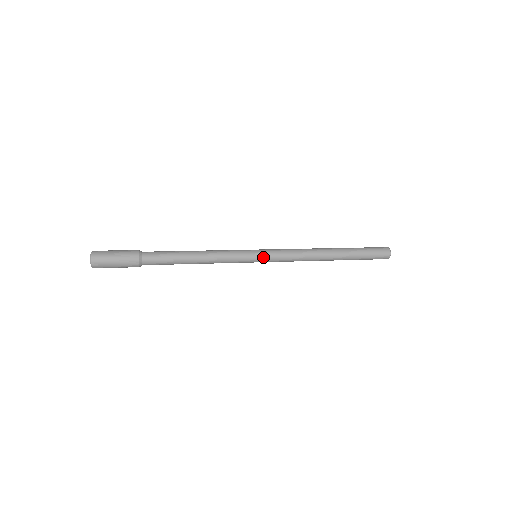
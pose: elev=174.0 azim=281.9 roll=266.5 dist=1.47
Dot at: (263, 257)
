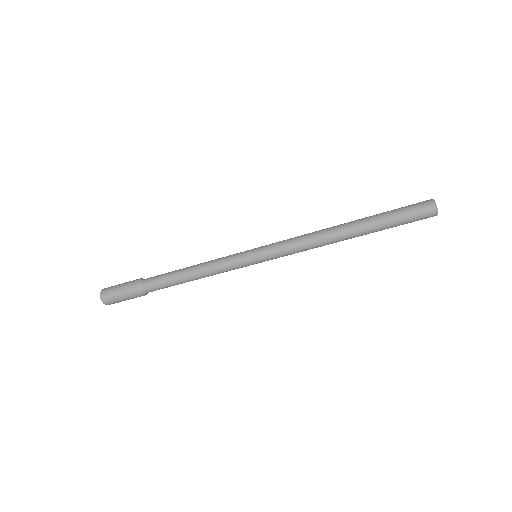
Dot at: (259, 250)
